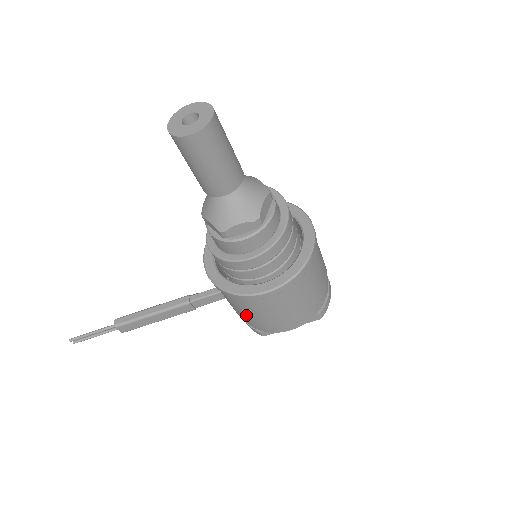
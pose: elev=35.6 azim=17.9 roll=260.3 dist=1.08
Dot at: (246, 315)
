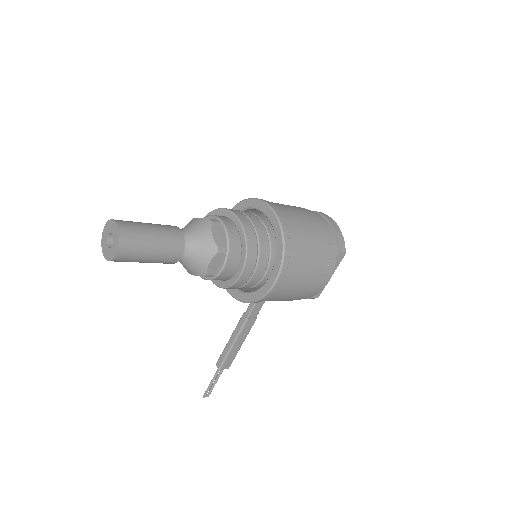
Dot at: (286, 300)
